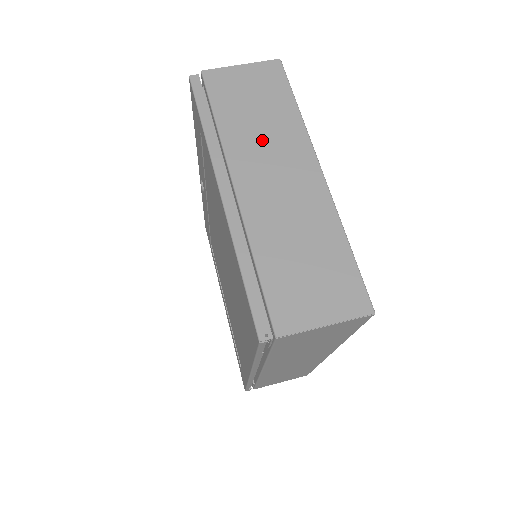
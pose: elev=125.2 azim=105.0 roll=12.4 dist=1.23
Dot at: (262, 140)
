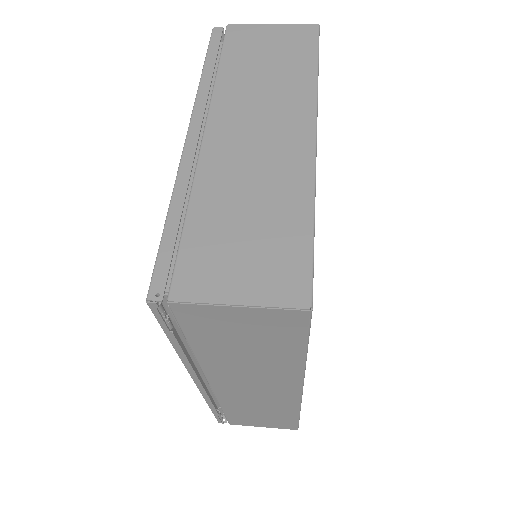
Dot at: (259, 93)
